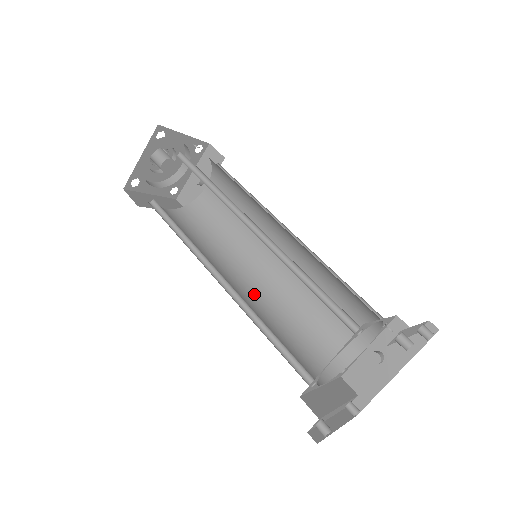
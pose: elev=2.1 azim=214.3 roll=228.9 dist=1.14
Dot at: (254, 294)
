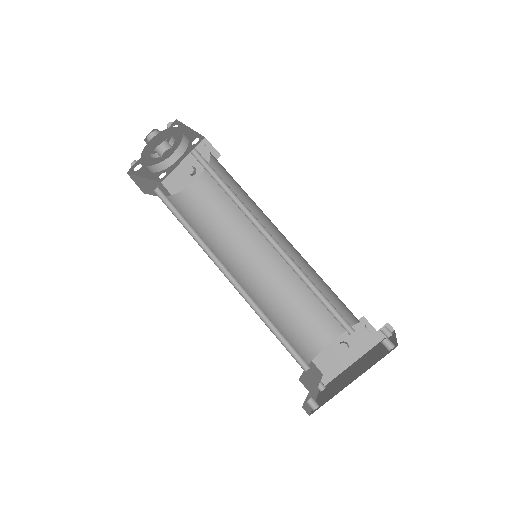
Dot at: (246, 287)
